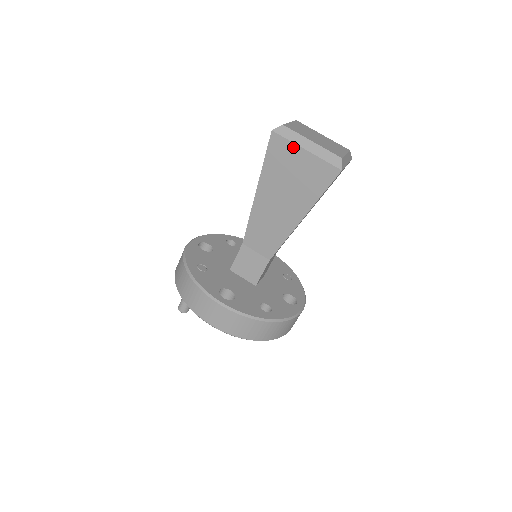
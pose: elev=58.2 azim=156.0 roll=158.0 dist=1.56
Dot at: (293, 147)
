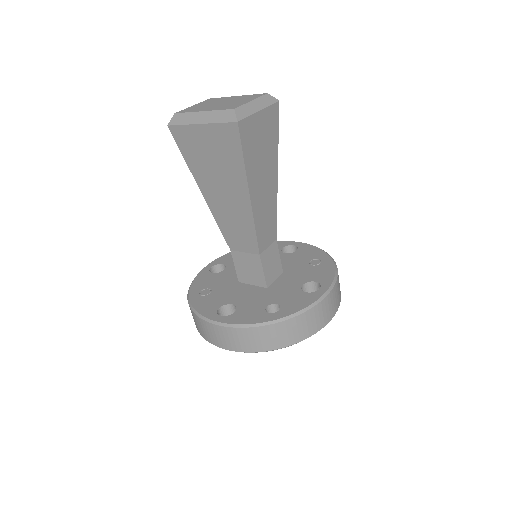
Dot at: (190, 129)
